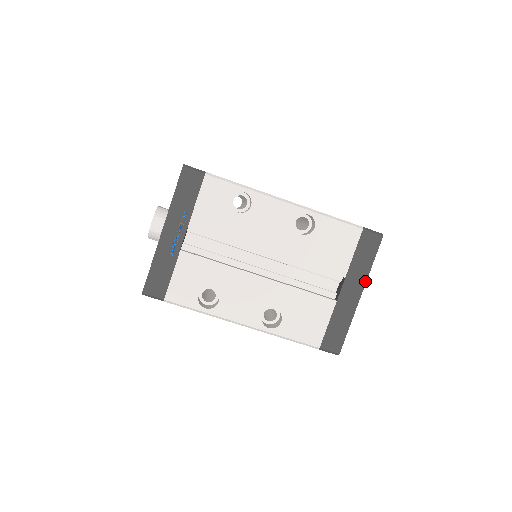
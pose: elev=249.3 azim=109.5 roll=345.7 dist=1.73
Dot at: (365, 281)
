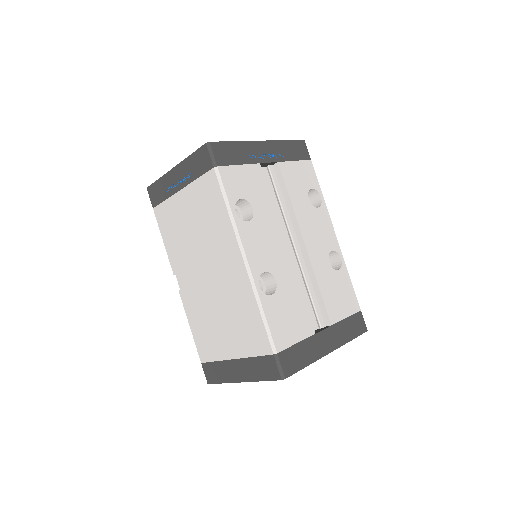
Dot at: (340, 345)
